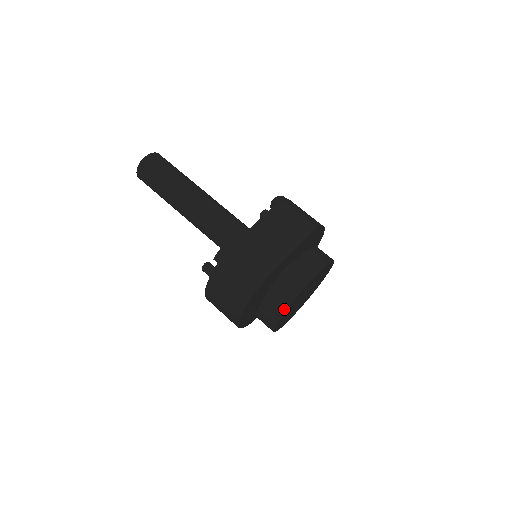
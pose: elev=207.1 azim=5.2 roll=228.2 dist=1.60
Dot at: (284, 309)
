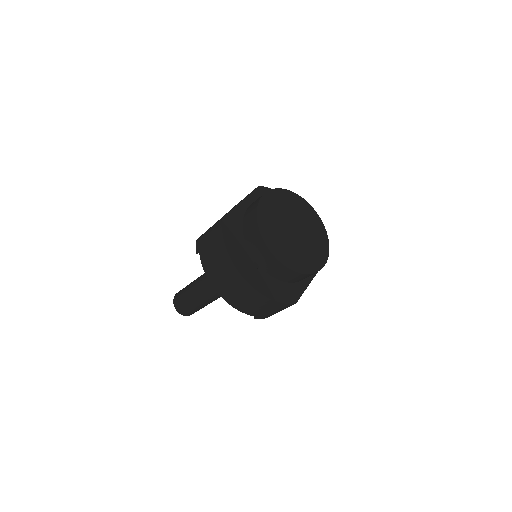
Dot at: (256, 226)
